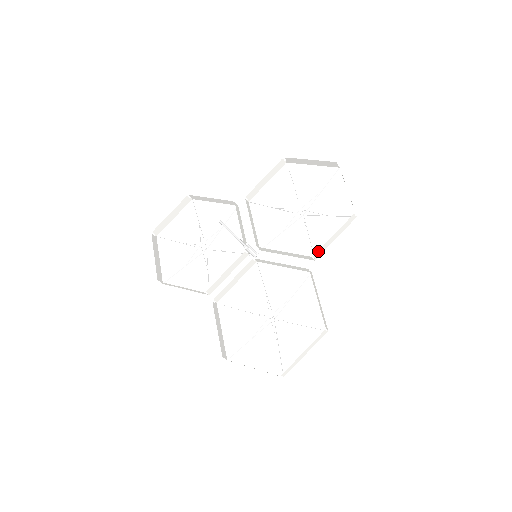
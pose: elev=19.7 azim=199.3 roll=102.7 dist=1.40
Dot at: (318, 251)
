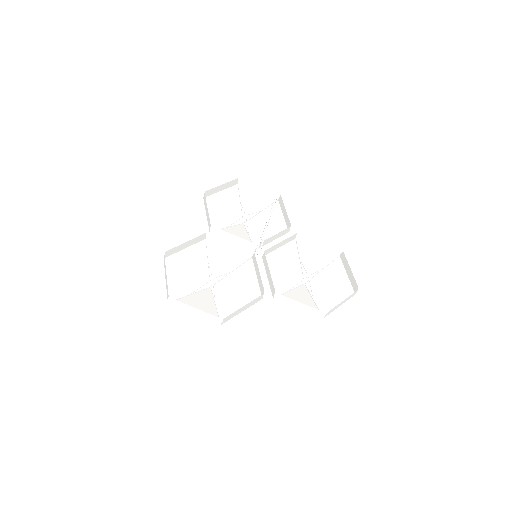
Dot at: (289, 222)
